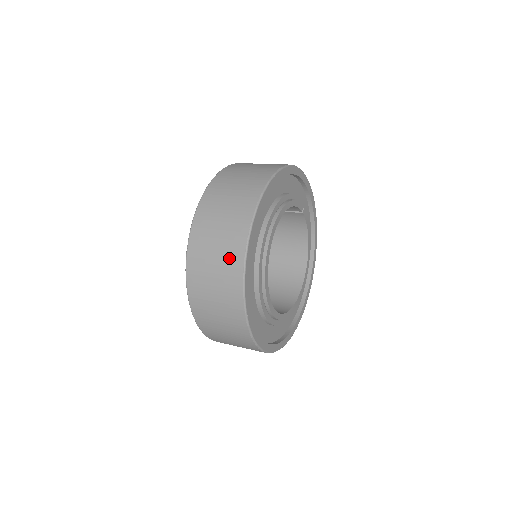
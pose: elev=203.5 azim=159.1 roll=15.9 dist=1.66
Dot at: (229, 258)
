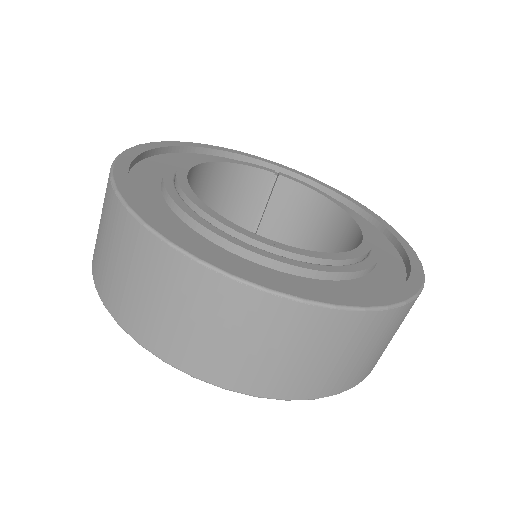
Dot at: (105, 203)
